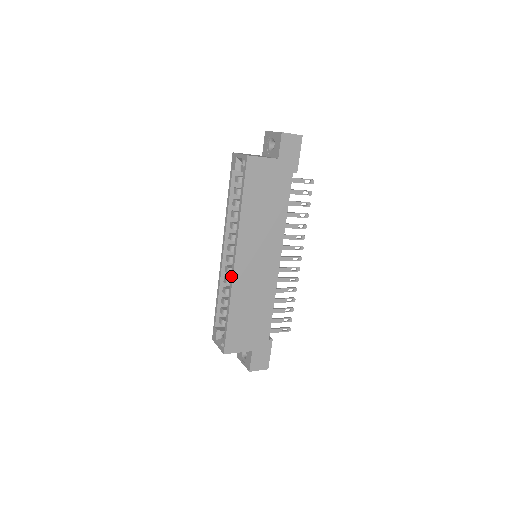
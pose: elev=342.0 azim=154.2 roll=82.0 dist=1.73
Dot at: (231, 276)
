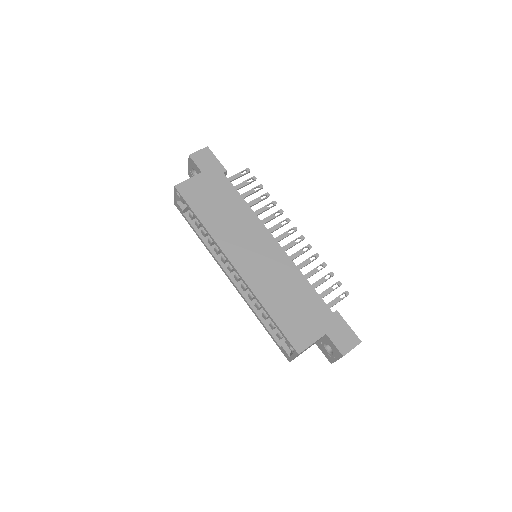
Dot at: occluded
